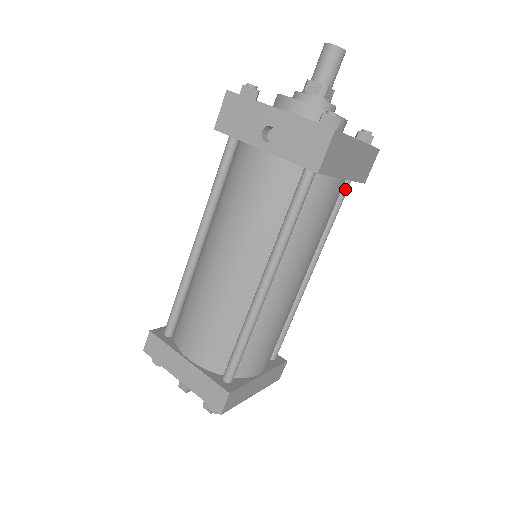
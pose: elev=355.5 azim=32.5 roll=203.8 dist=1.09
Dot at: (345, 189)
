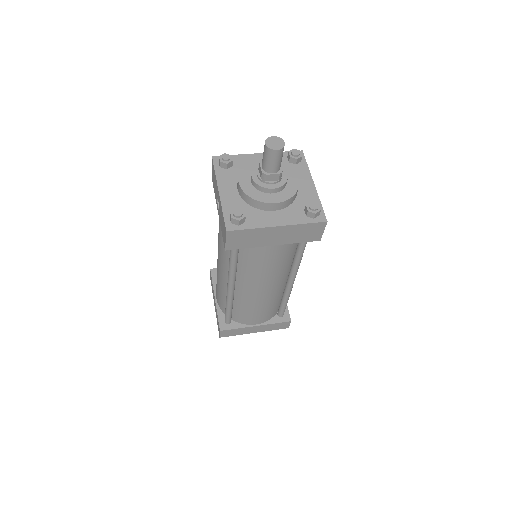
Dot at: occluded
